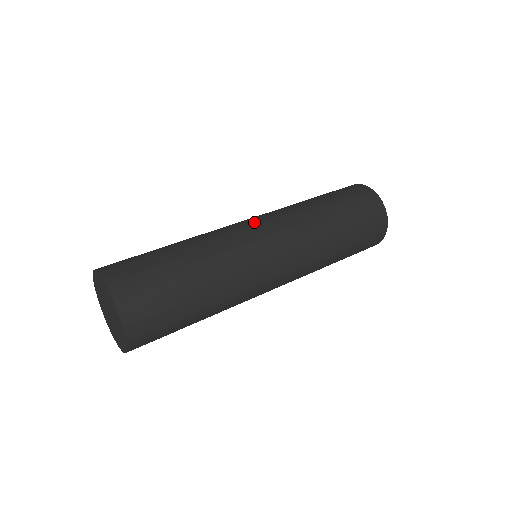
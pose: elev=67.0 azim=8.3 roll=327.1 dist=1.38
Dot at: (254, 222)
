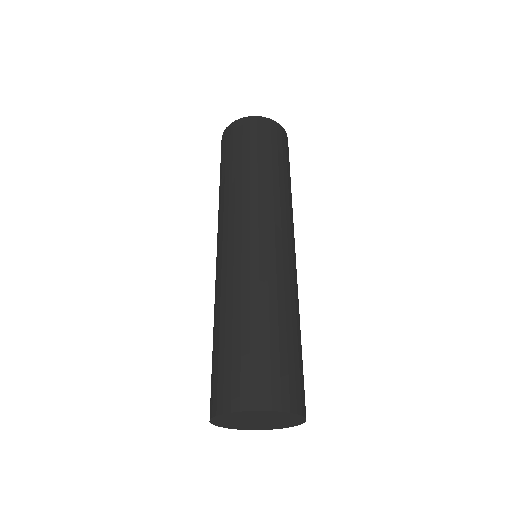
Dot at: (222, 244)
